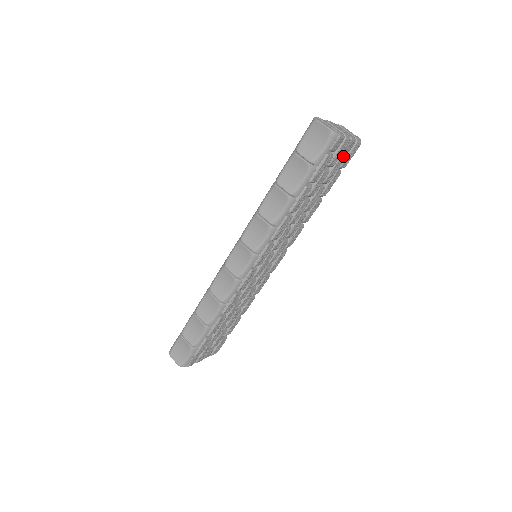
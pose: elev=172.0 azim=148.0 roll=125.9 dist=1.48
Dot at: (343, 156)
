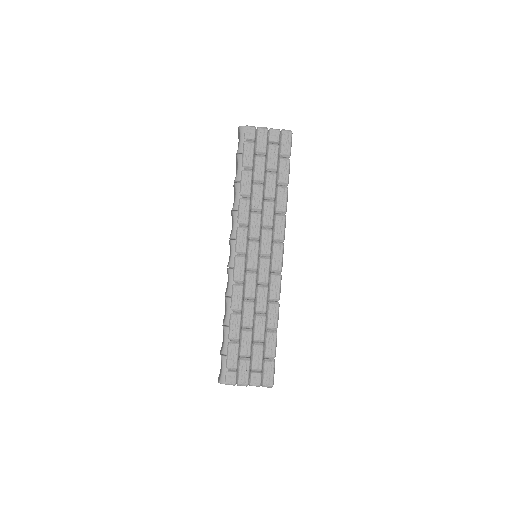
Dot at: (276, 144)
